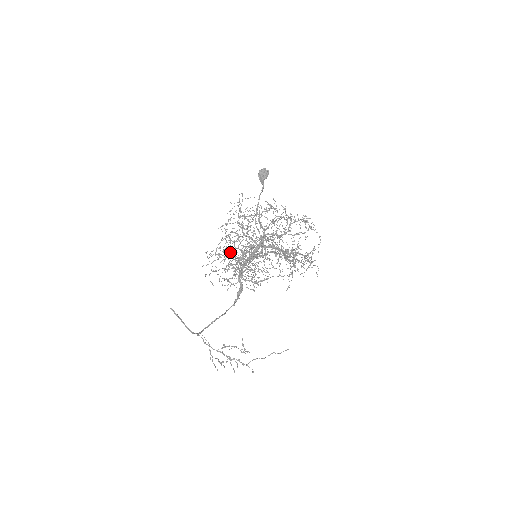
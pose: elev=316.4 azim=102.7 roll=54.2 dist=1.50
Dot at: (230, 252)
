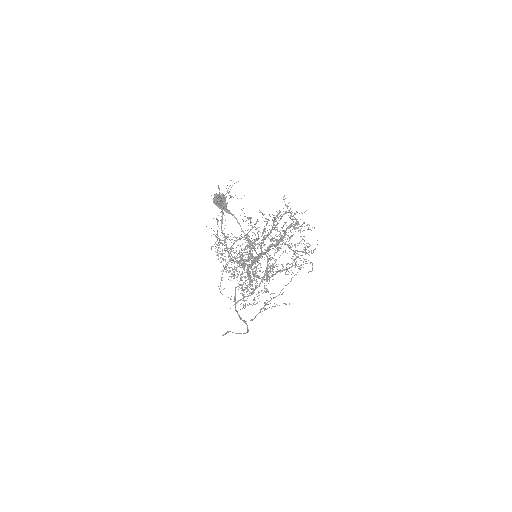
Dot at: occluded
